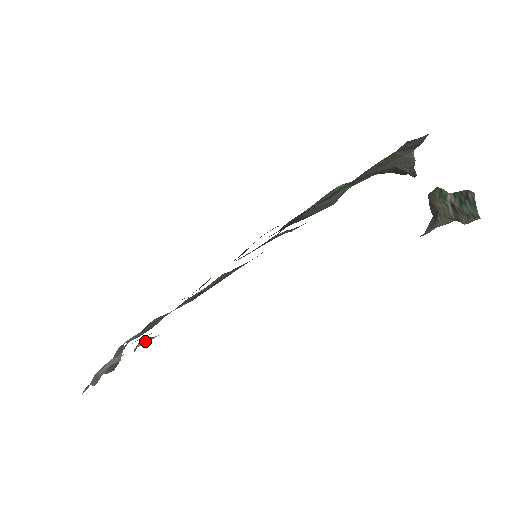
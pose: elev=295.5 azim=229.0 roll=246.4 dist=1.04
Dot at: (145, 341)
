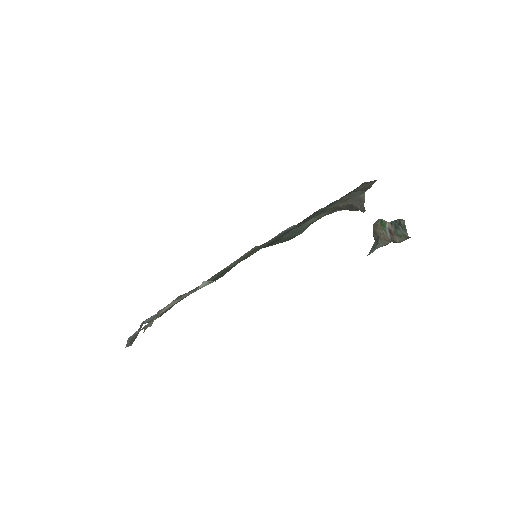
Dot at: (203, 285)
